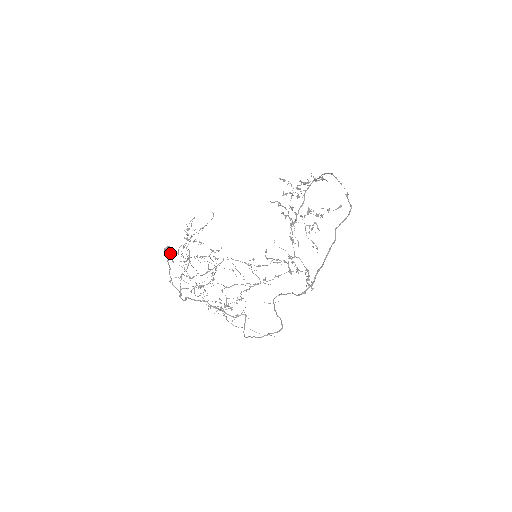
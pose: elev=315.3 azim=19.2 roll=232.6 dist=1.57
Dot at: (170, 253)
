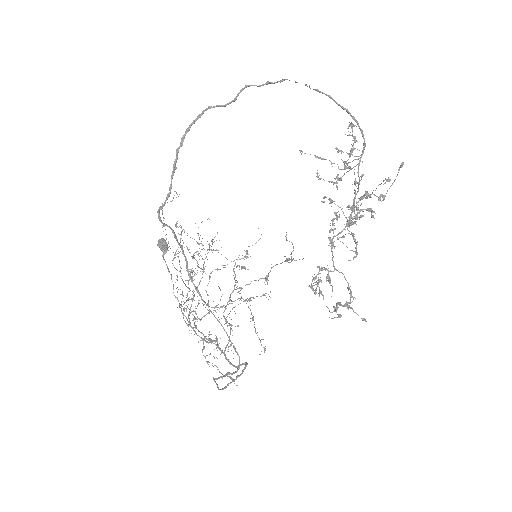
Dot at: (159, 243)
